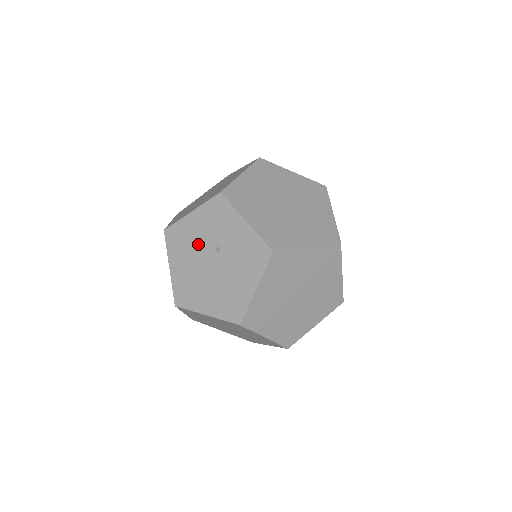
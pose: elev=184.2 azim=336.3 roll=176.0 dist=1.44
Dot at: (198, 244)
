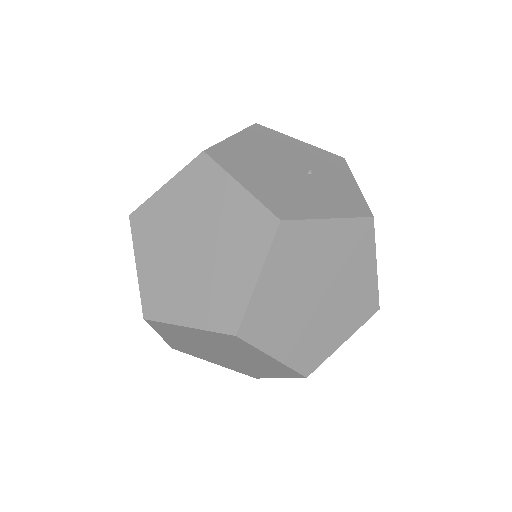
Dot at: (288, 154)
